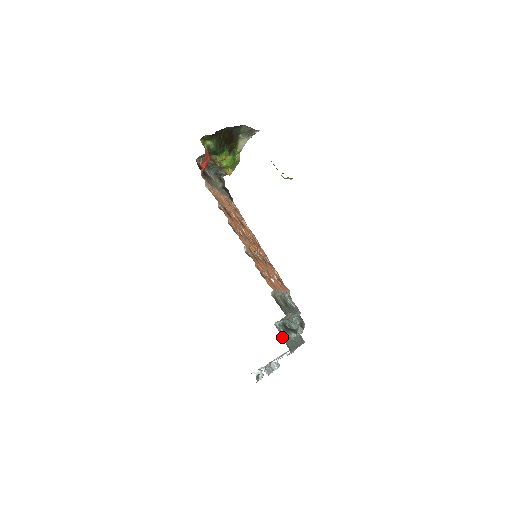
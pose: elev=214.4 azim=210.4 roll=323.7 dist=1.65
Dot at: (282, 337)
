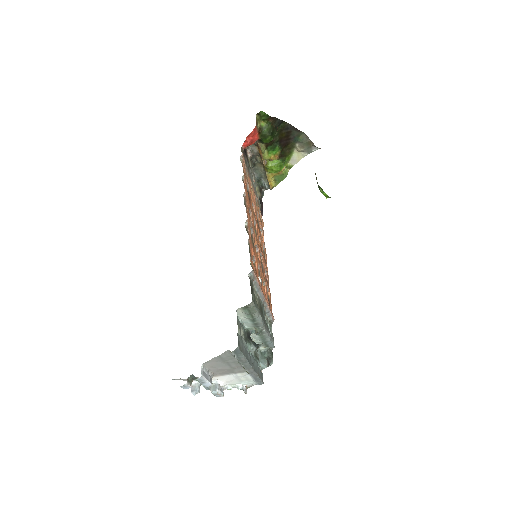
Dot at: (238, 331)
